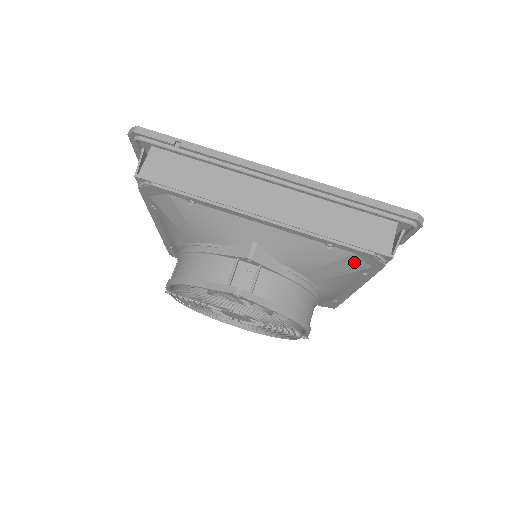
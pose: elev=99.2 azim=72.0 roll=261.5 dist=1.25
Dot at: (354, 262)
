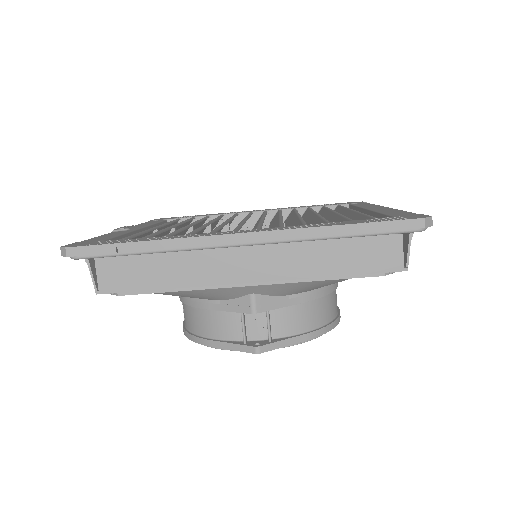
Dot at: occluded
